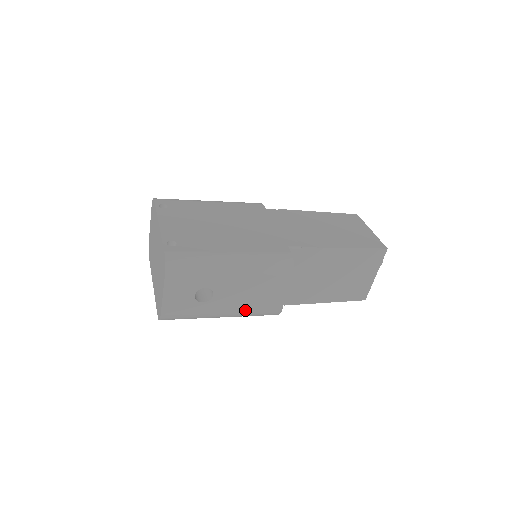
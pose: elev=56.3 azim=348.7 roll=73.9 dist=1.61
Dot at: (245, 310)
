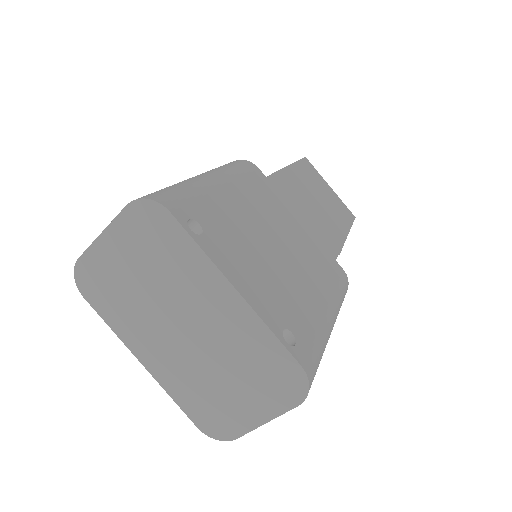
Dot at: occluded
